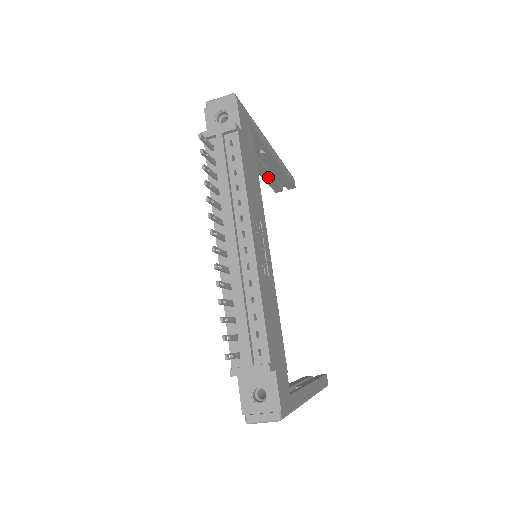
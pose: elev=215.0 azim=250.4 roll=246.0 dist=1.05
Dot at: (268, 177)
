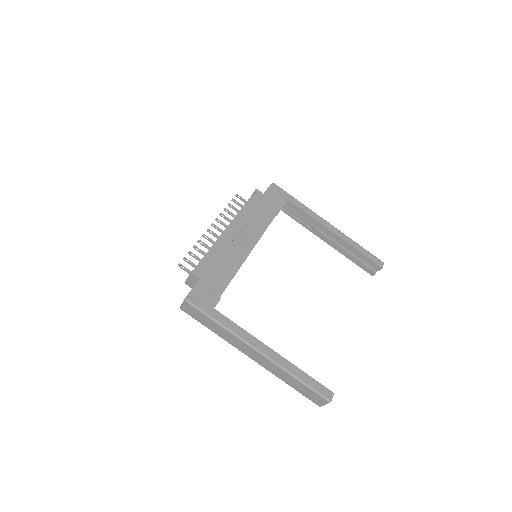
Dot at: (346, 254)
